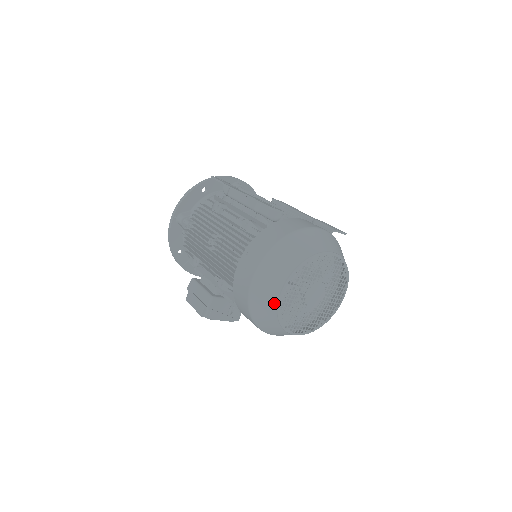
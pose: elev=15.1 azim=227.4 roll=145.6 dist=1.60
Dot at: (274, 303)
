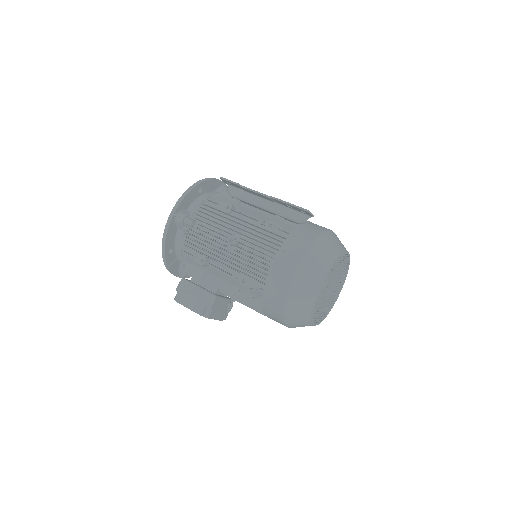
Dot at: (313, 296)
